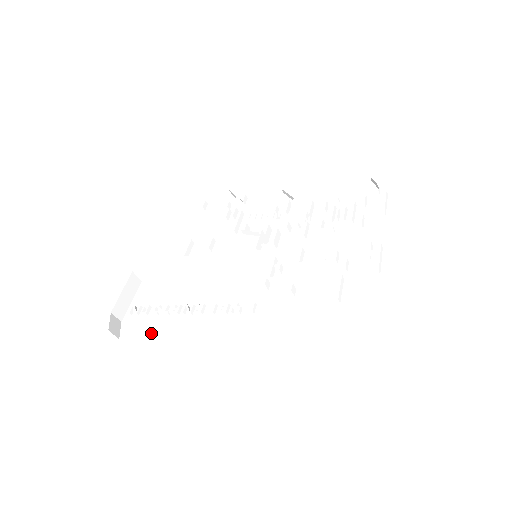
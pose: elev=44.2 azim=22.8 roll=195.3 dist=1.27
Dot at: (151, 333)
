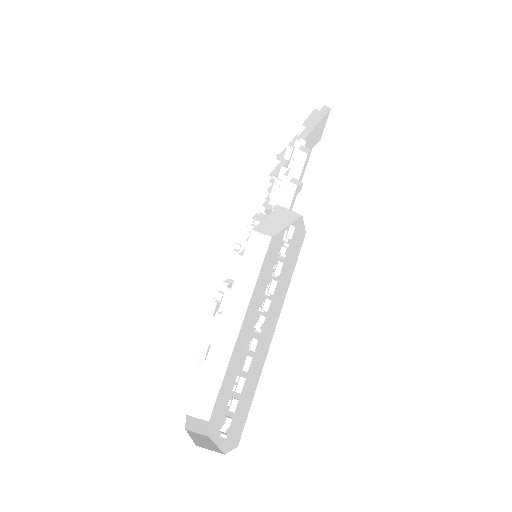
Dot at: (255, 379)
